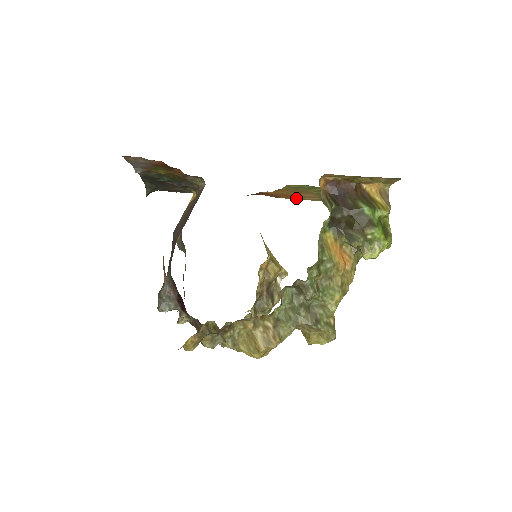
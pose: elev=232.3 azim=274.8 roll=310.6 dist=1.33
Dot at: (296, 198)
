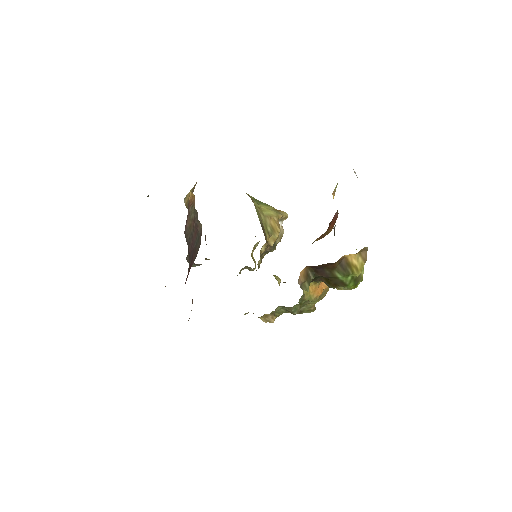
Dot at: occluded
